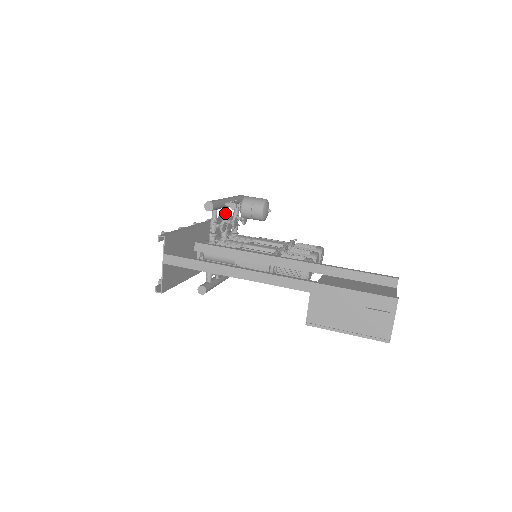
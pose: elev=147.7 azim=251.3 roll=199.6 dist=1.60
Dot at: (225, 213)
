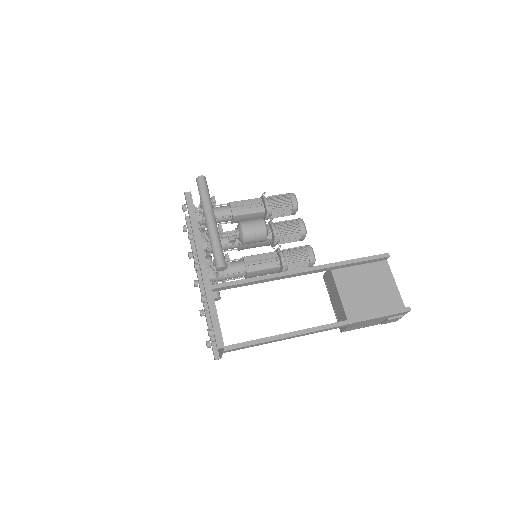
Dot at: occluded
